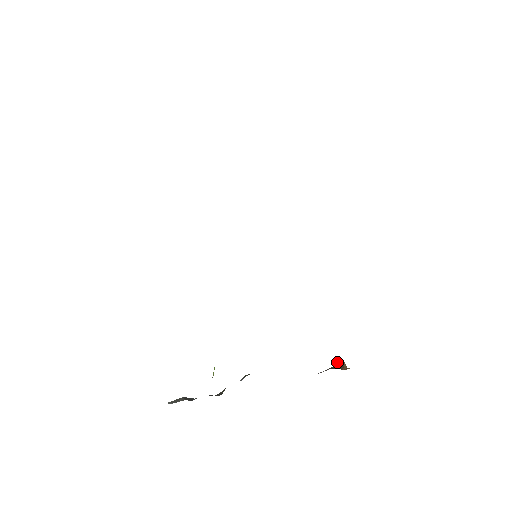
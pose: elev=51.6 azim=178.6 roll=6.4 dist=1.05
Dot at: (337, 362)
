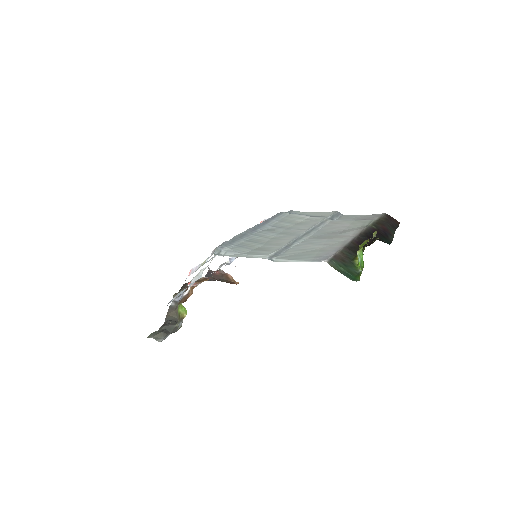
Dot at: (221, 272)
